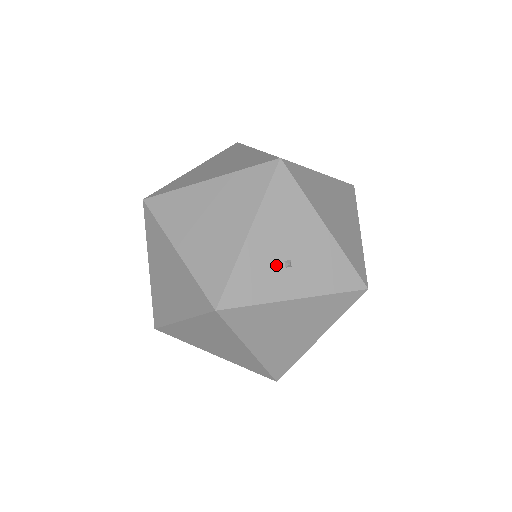
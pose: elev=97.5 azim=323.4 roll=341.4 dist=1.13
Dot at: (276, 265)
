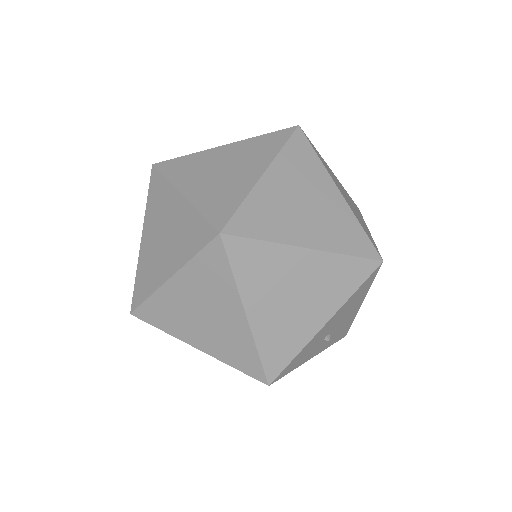
Dot at: (321, 341)
